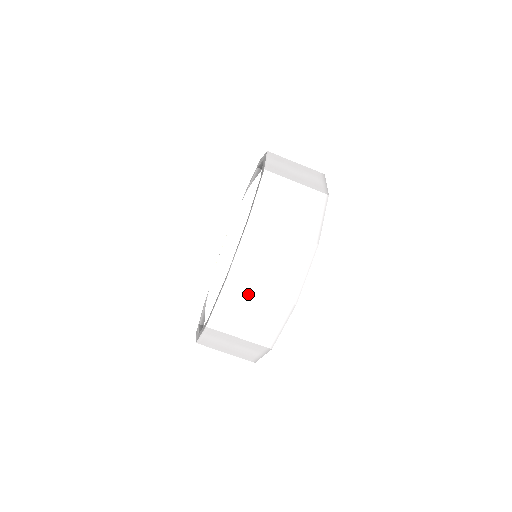
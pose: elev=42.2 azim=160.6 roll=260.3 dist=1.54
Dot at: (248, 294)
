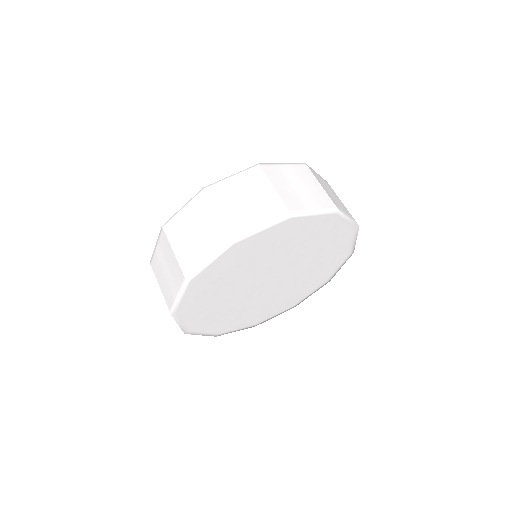
Dot at: (208, 210)
